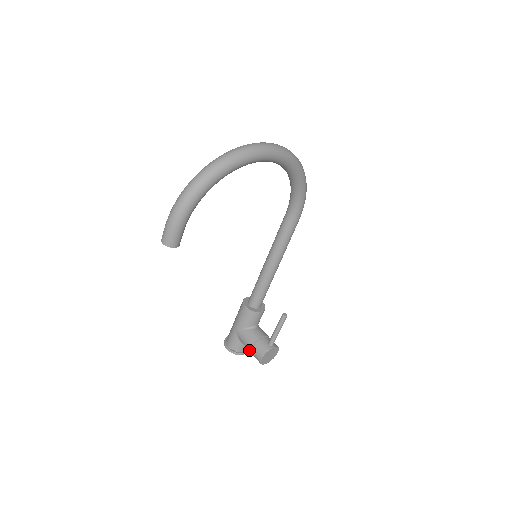
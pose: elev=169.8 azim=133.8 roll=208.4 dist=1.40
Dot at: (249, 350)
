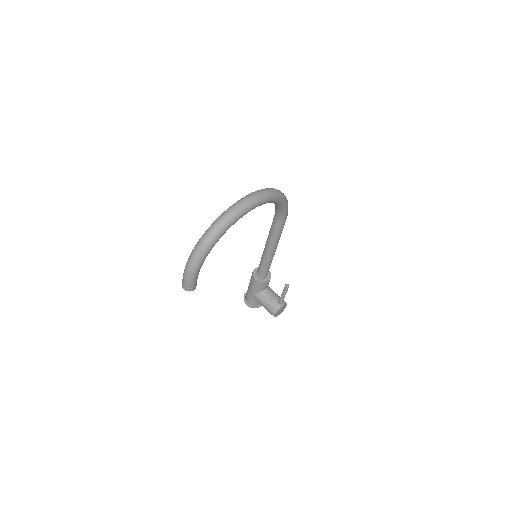
Dot at: occluded
